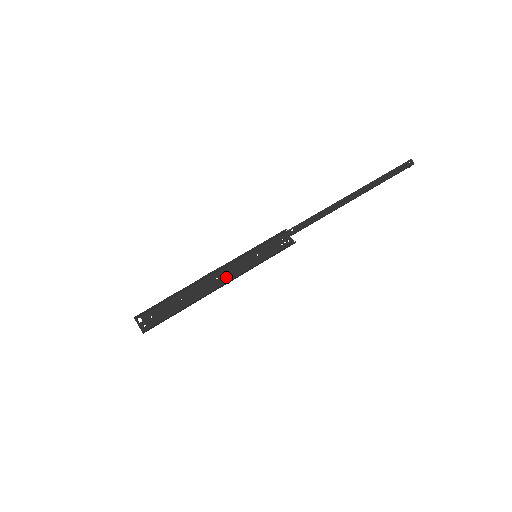
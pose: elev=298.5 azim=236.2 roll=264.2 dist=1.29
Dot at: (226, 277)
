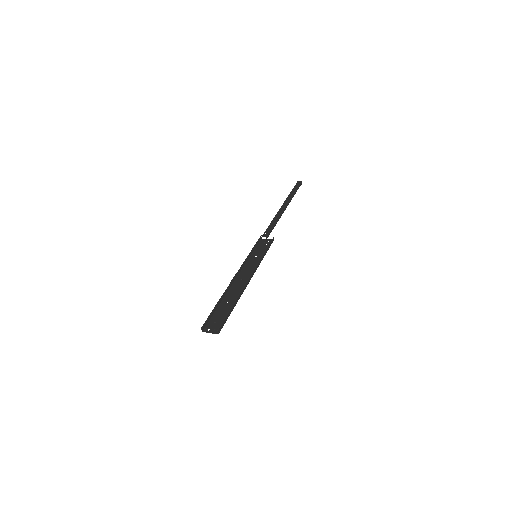
Dot at: (247, 275)
